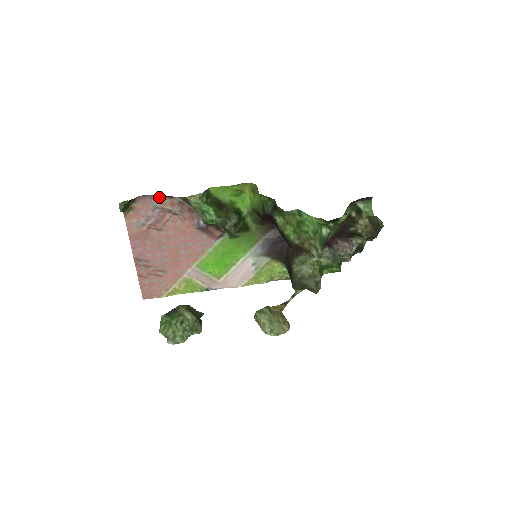
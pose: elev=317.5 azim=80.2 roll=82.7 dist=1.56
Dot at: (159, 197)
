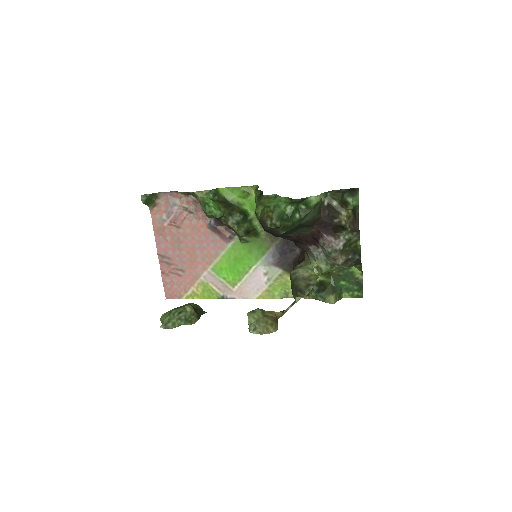
Dot at: (177, 194)
